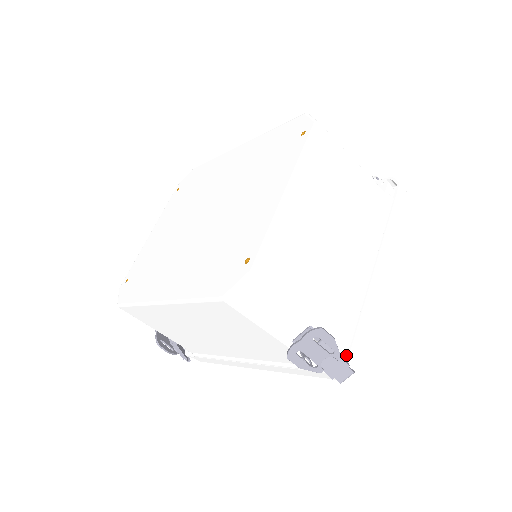
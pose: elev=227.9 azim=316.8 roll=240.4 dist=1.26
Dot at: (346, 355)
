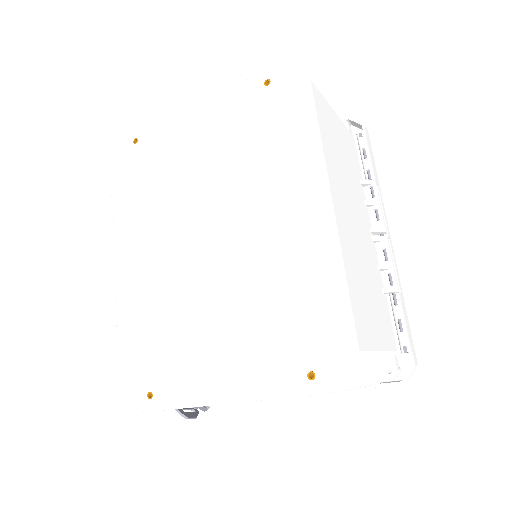
Dot at: occluded
